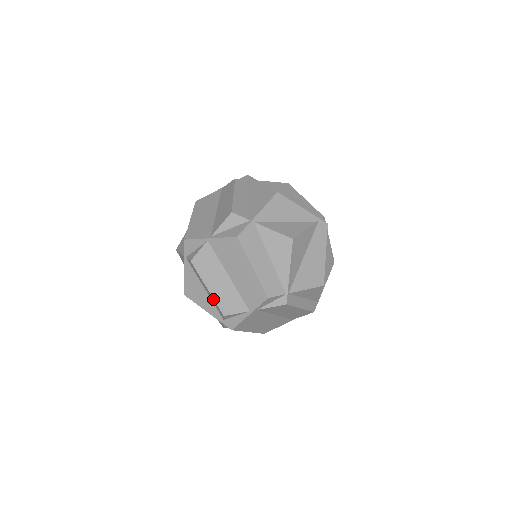
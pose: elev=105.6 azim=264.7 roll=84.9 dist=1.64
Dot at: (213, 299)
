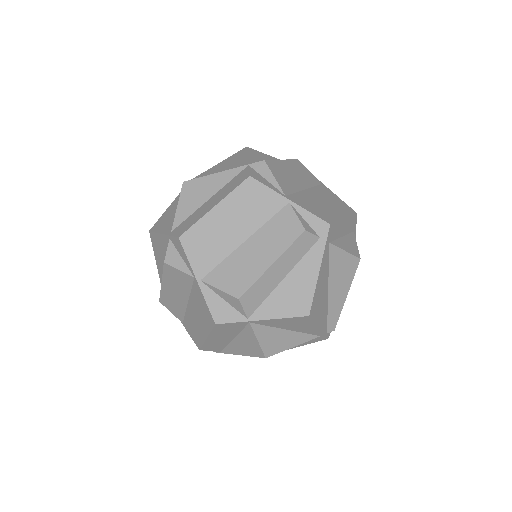
Dot at: (161, 288)
